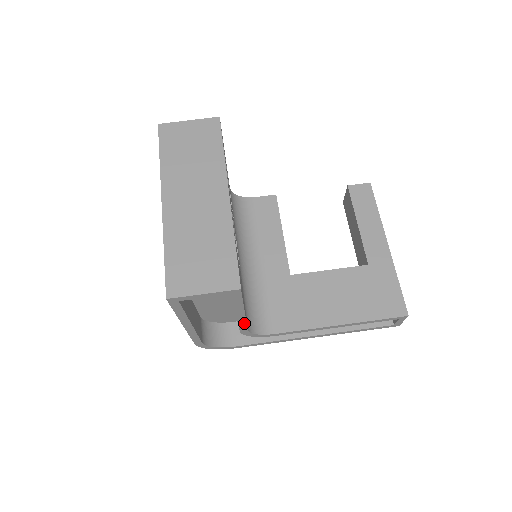
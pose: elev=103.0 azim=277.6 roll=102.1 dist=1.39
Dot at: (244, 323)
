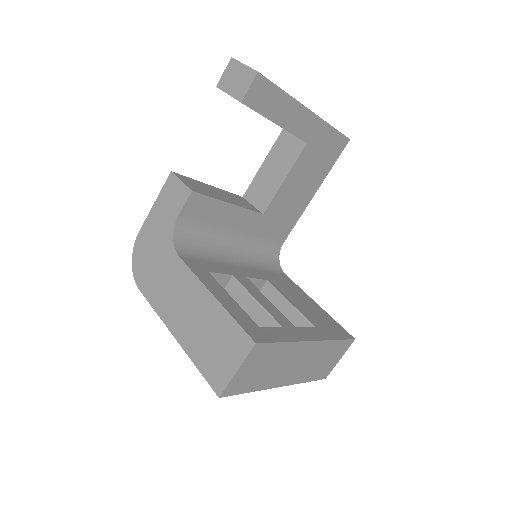
Dot at: occluded
